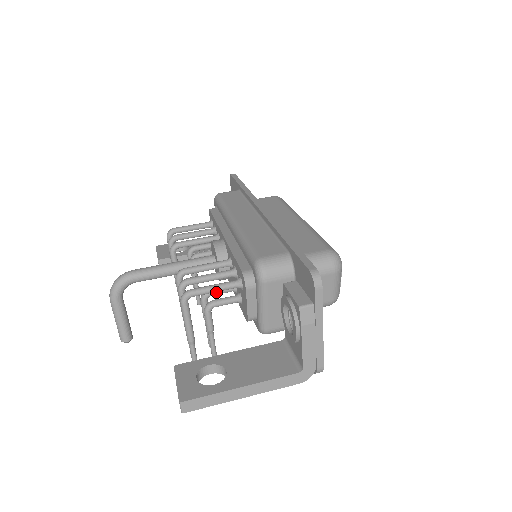
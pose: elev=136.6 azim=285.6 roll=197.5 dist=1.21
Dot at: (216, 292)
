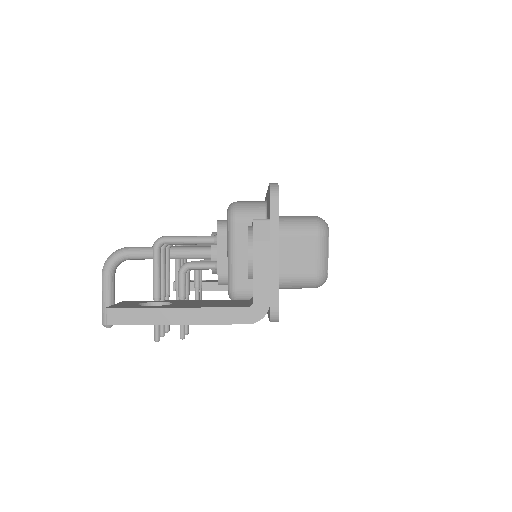
Dot at: occluded
